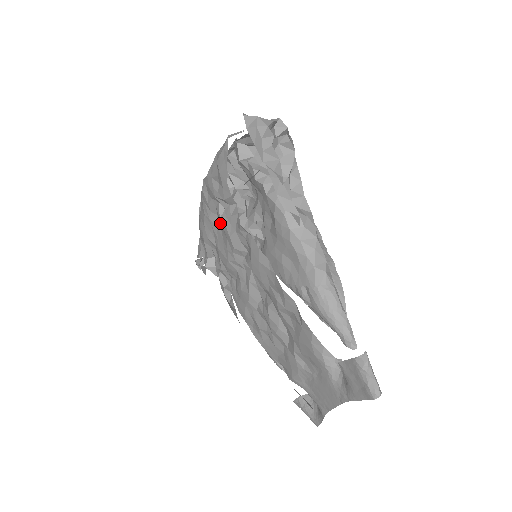
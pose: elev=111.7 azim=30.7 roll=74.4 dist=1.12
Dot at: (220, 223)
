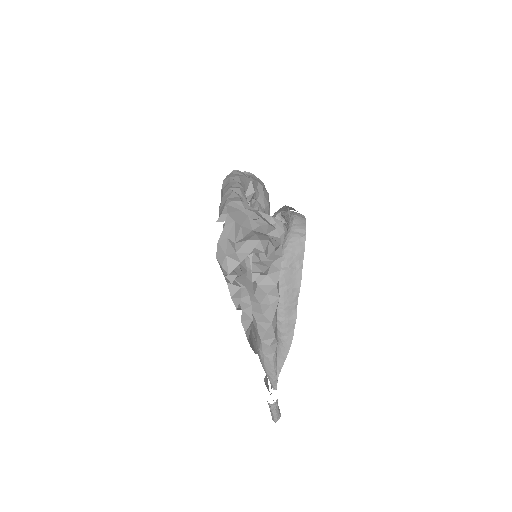
Dot at: occluded
